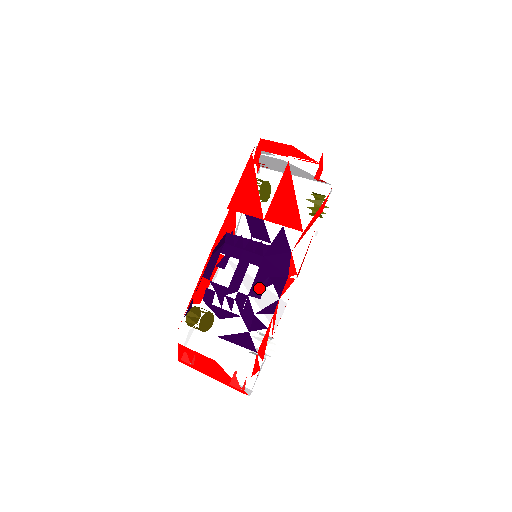
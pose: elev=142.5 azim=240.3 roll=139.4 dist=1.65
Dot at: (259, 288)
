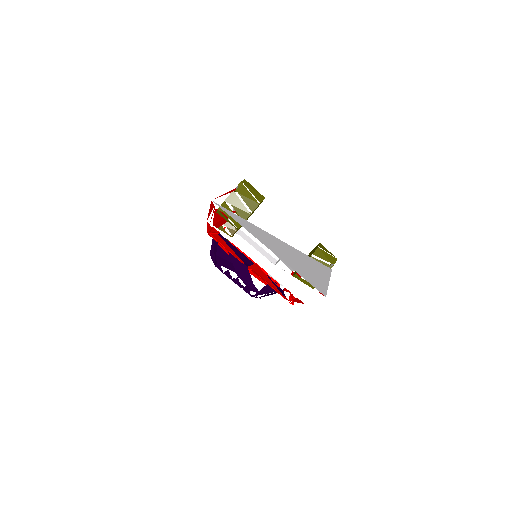
Dot at: occluded
